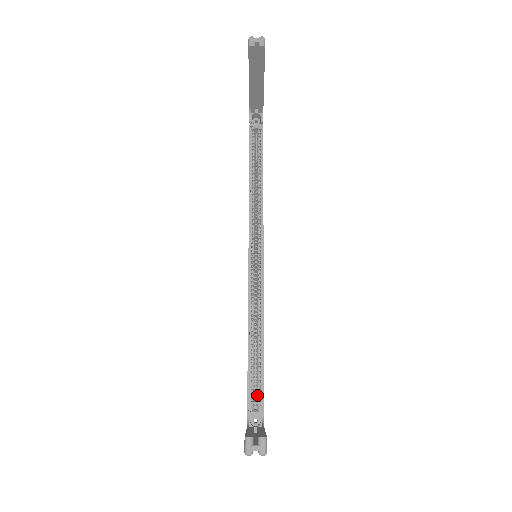
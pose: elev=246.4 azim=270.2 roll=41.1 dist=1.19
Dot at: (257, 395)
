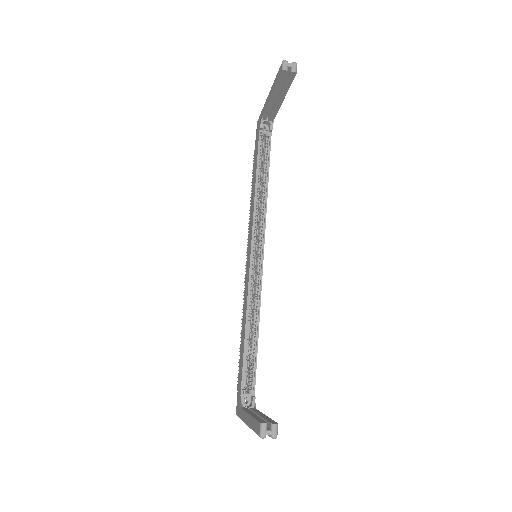
Dot at: (248, 379)
